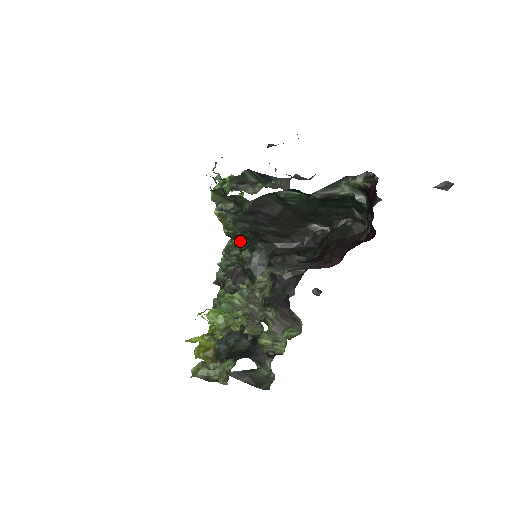
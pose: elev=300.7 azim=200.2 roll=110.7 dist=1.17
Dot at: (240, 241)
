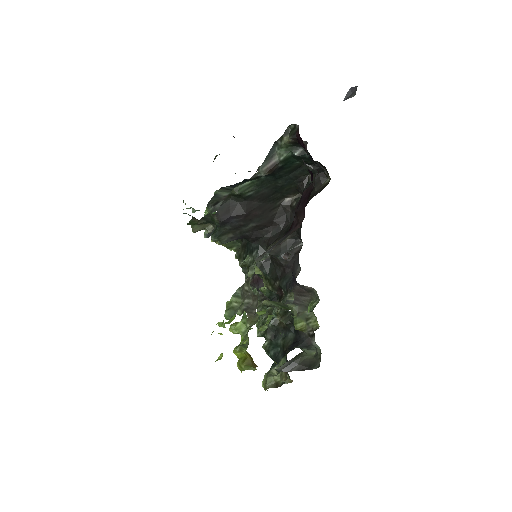
Dot at: (240, 251)
